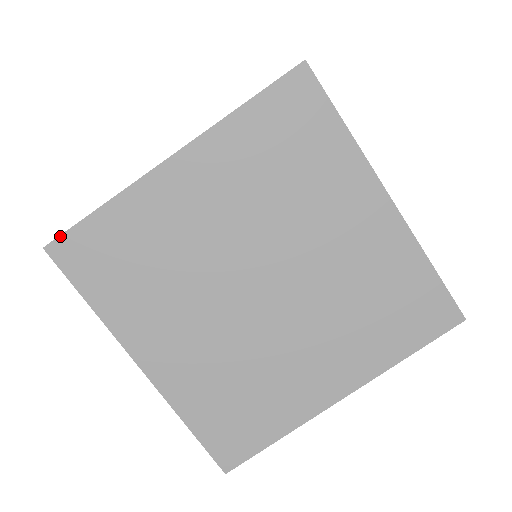
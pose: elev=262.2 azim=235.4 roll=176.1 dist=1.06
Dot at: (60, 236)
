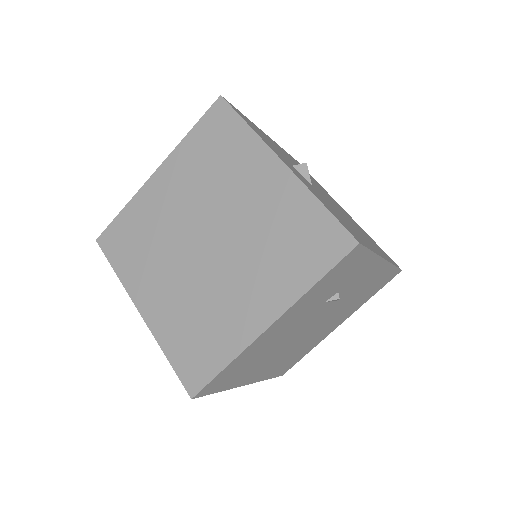
Dot at: (104, 231)
